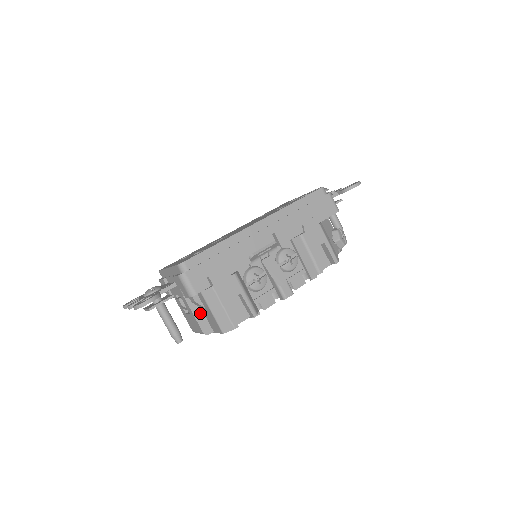
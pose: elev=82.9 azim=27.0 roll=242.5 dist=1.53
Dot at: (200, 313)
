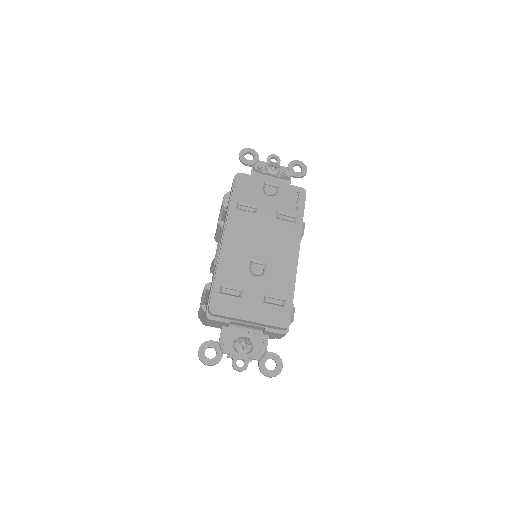
Dot at: occluded
